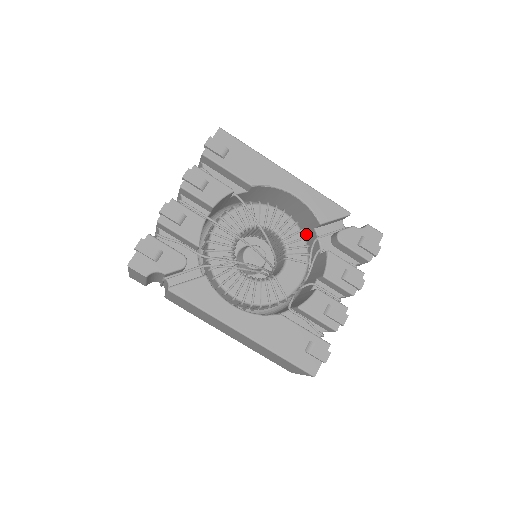
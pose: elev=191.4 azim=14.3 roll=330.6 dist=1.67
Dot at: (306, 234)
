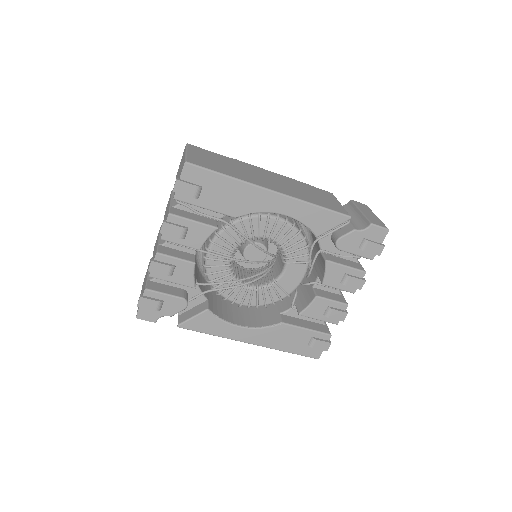
Dot at: occluded
